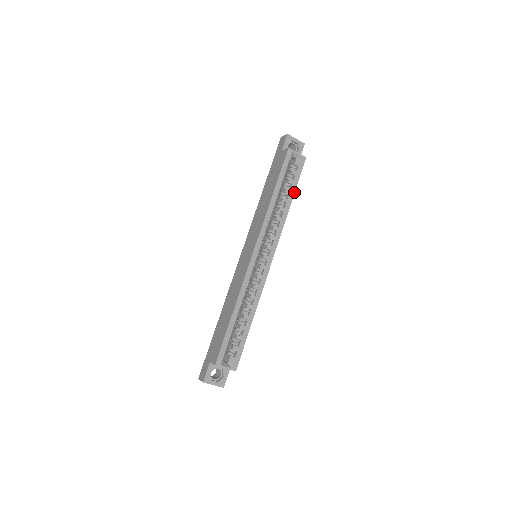
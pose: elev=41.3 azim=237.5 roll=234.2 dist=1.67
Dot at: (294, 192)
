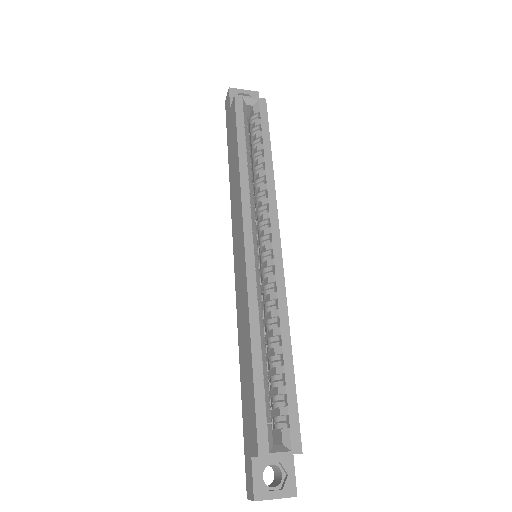
Dot at: (269, 145)
